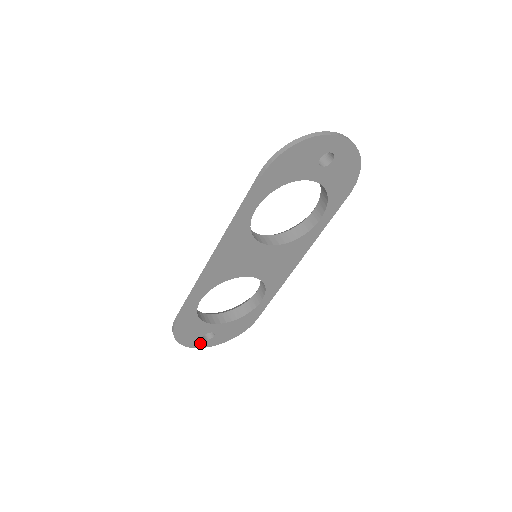
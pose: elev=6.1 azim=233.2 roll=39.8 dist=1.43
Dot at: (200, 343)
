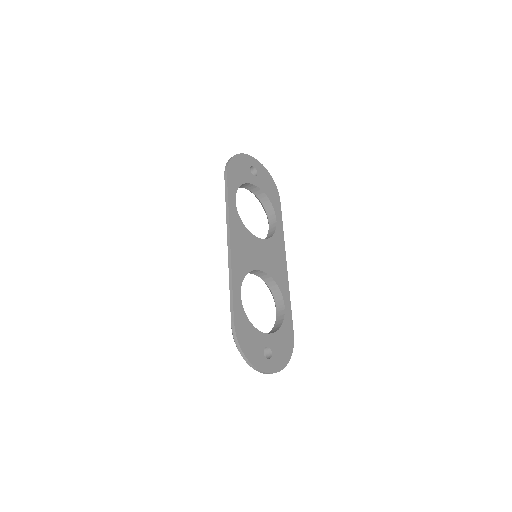
Dot at: (265, 365)
